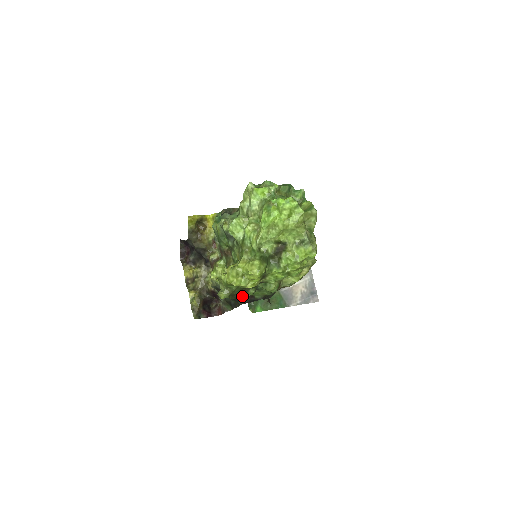
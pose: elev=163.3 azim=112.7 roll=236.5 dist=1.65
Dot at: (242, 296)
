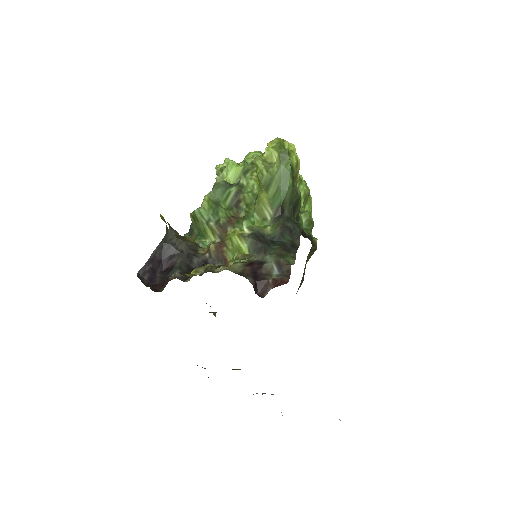
Dot at: (296, 187)
